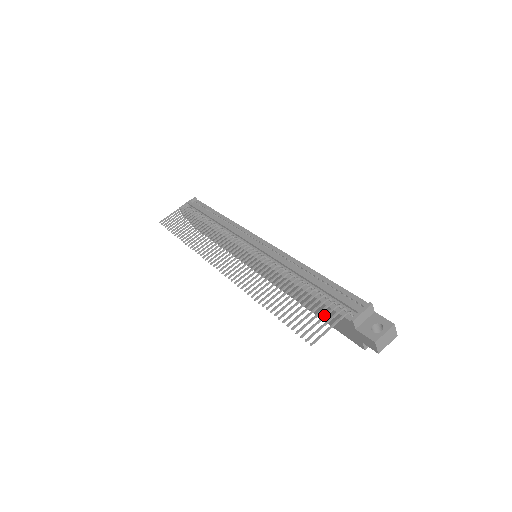
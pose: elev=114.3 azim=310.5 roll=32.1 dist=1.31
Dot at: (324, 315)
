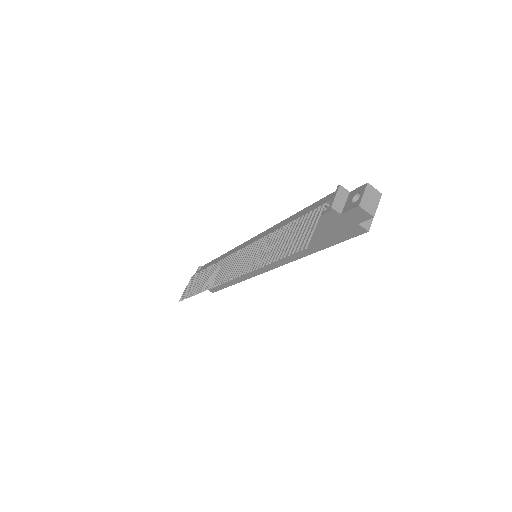
Dot at: (307, 224)
